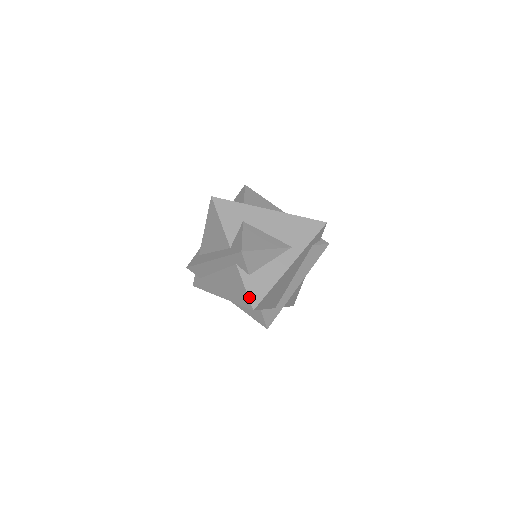
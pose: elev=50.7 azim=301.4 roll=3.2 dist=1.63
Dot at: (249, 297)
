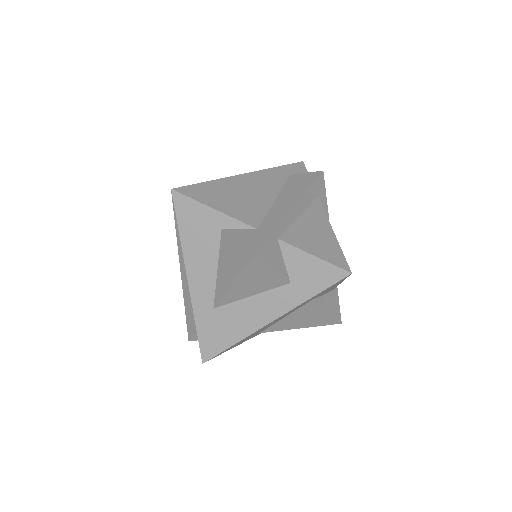
Dot at: occluded
